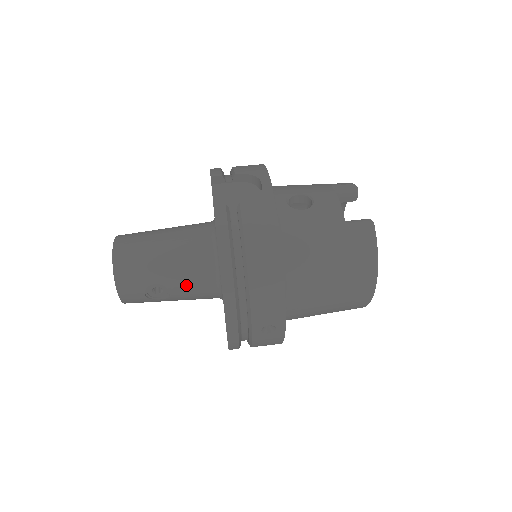
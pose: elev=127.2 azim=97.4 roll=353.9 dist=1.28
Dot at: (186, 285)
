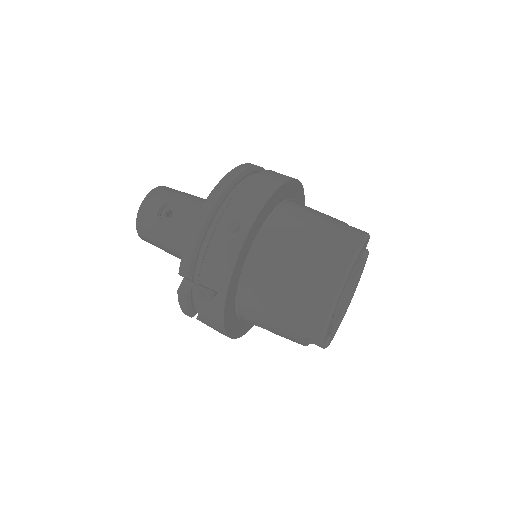
Dot at: (193, 215)
